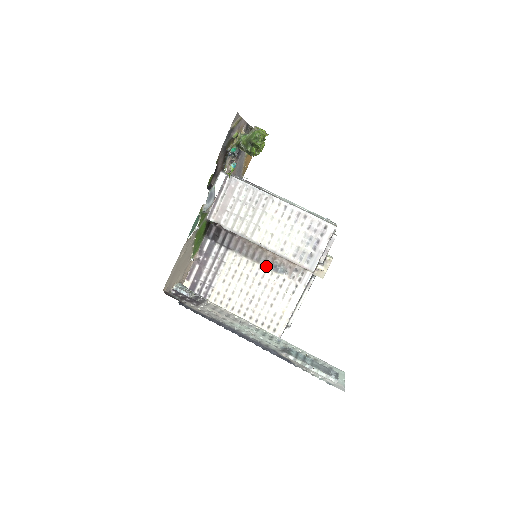
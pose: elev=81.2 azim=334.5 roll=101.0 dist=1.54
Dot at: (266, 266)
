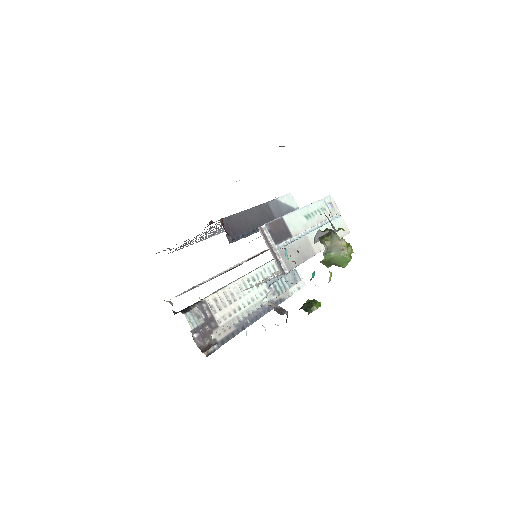
Dot at: occluded
